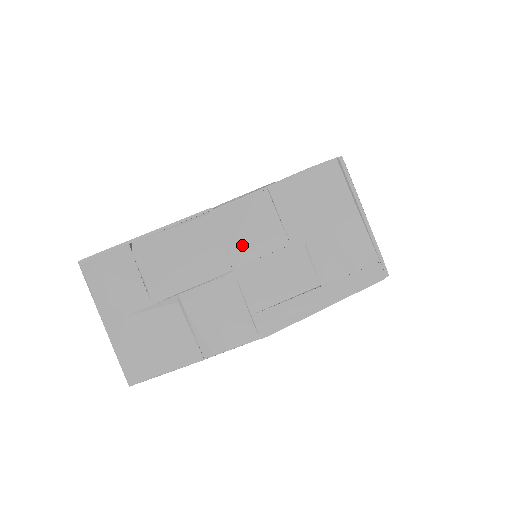
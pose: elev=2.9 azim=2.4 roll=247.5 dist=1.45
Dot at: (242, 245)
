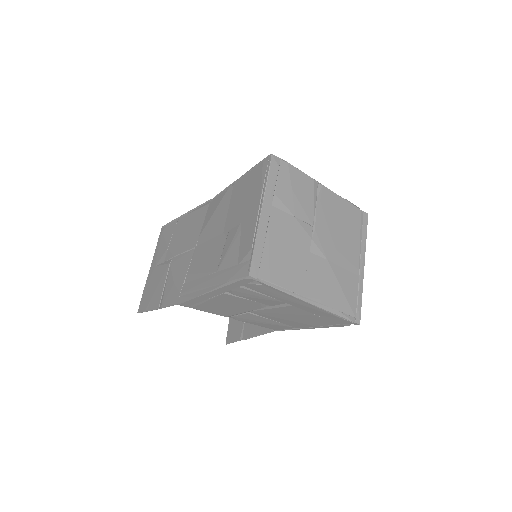
Dot at: (207, 228)
